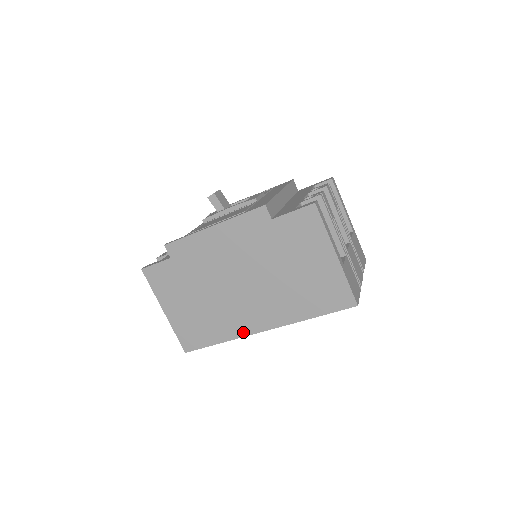
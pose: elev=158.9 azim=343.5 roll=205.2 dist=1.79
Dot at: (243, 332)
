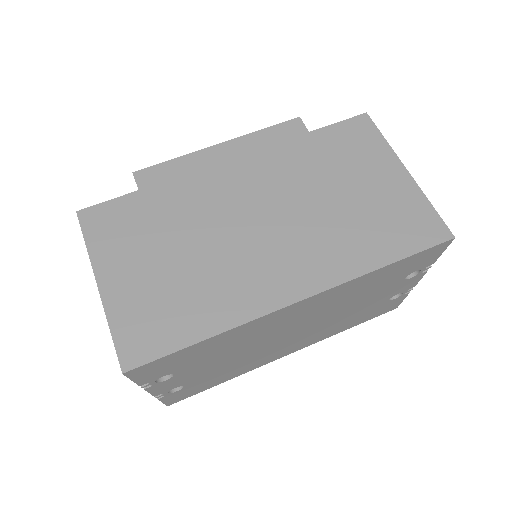
Dot at: (258, 308)
